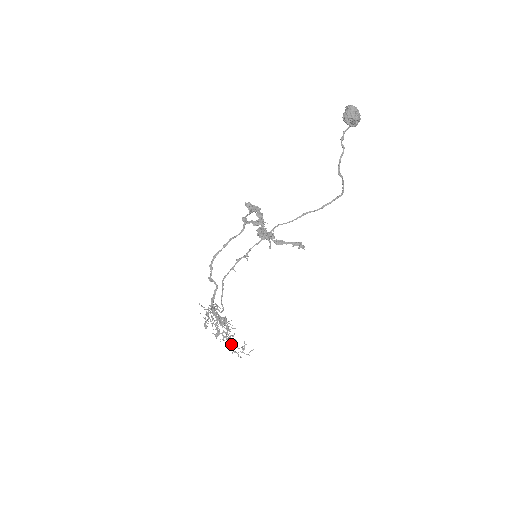
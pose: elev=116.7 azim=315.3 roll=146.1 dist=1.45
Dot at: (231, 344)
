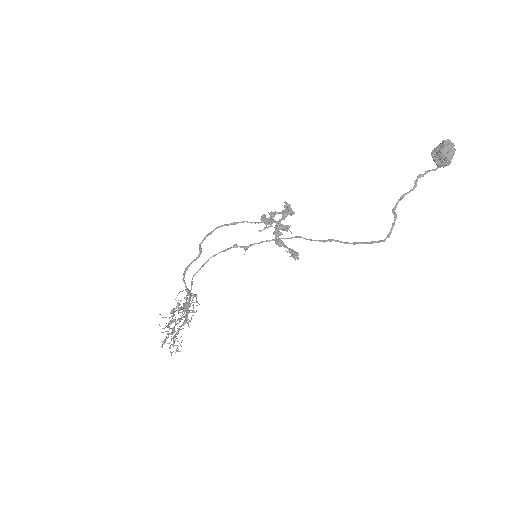
Dot at: (166, 326)
